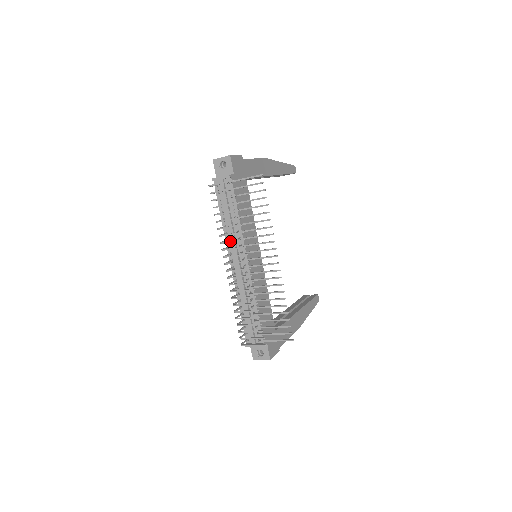
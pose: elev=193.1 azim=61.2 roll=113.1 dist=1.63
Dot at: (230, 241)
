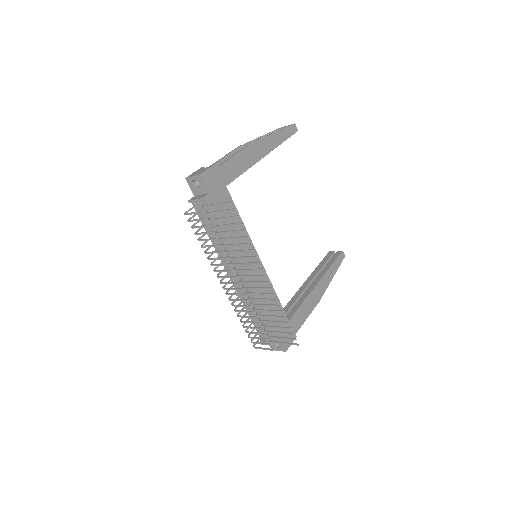
Dot at: (218, 265)
